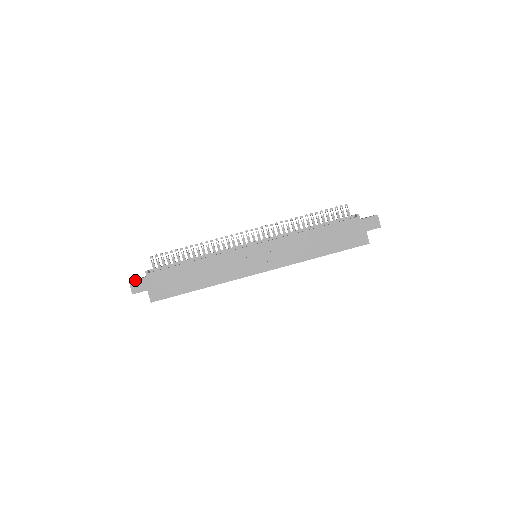
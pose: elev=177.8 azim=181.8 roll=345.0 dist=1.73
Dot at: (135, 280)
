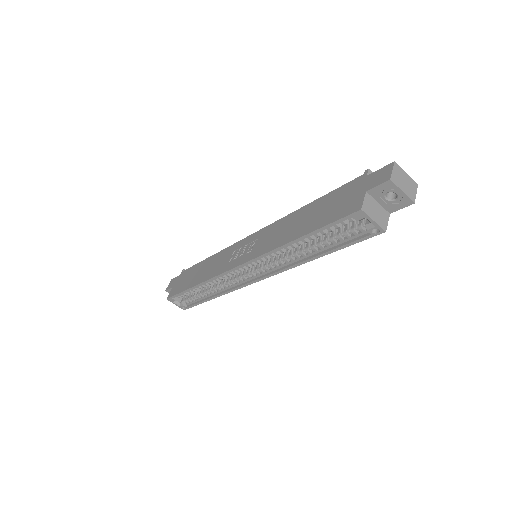
Dot at: (174, 278)
